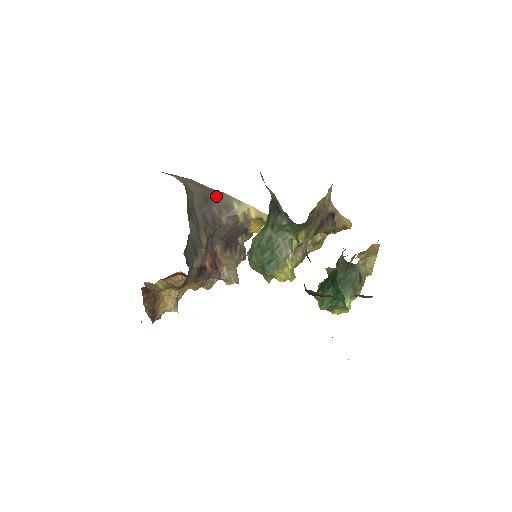
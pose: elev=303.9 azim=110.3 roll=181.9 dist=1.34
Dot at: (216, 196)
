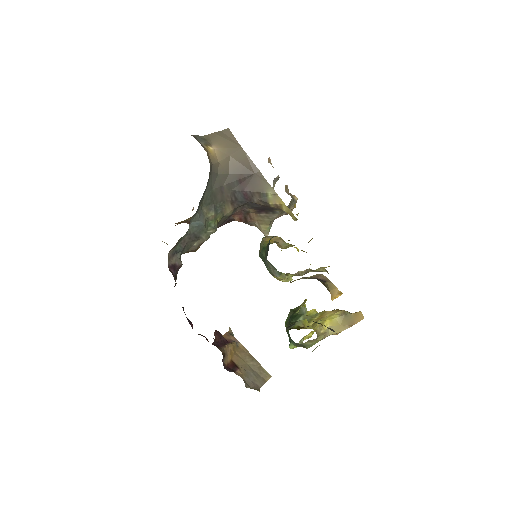
Dot at: (255, 178)
